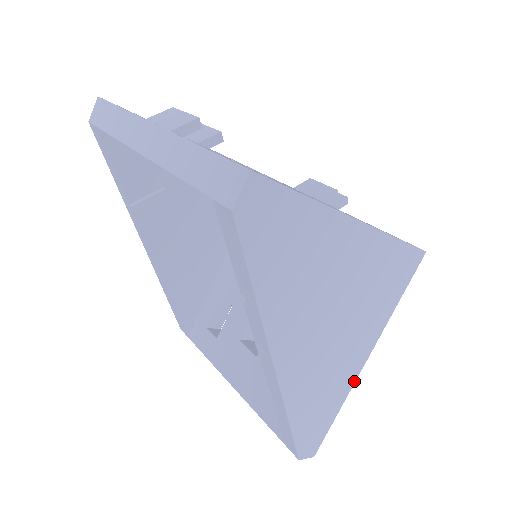
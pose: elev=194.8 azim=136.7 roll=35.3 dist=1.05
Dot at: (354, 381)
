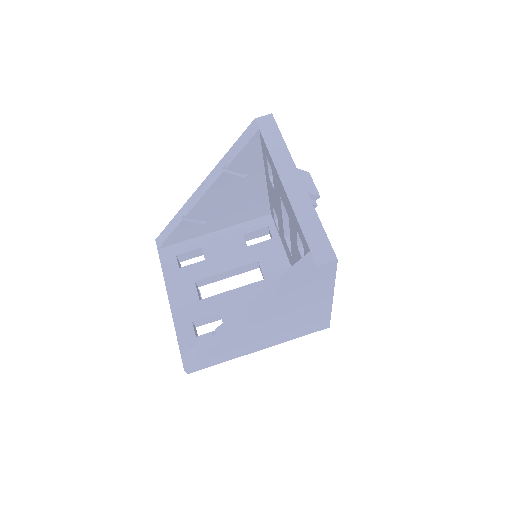
Dot at: occluded
